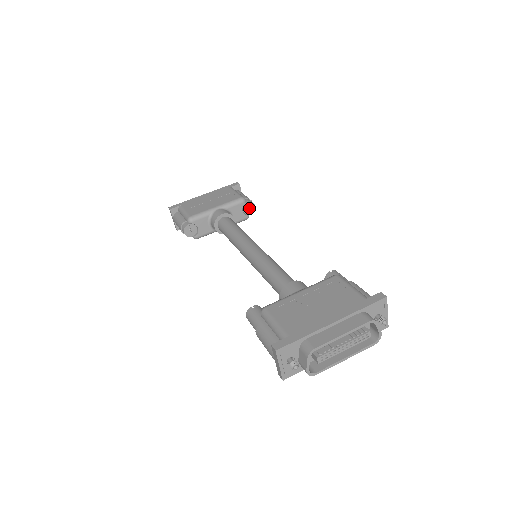
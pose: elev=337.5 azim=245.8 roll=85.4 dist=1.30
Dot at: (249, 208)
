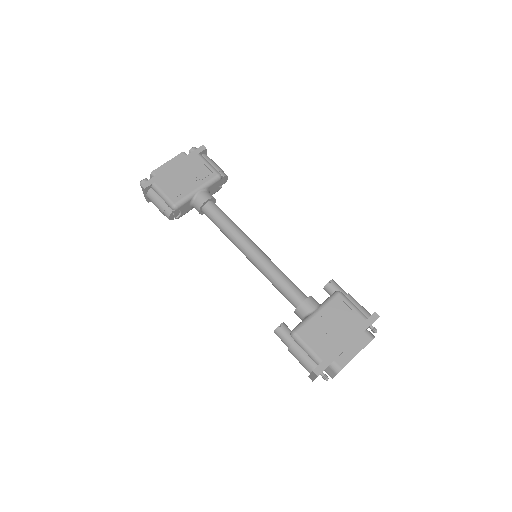
Dot at: (223, 181)
